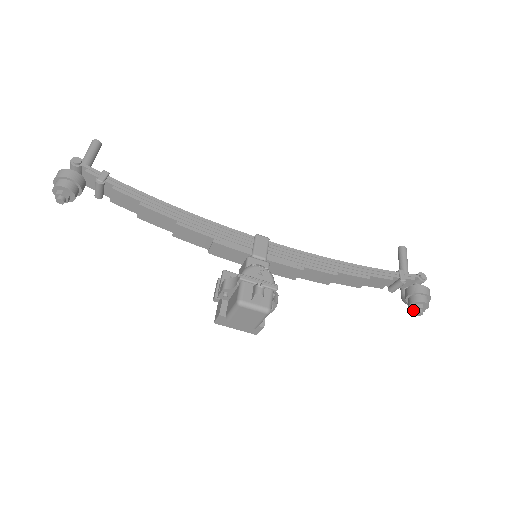
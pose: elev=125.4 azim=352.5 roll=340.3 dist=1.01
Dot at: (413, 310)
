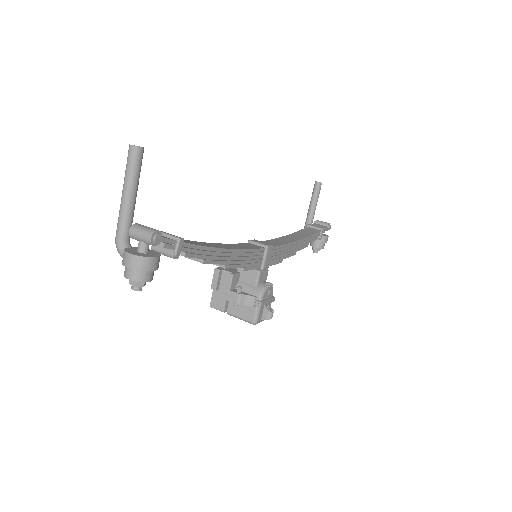
Dot at: (313, 250)
